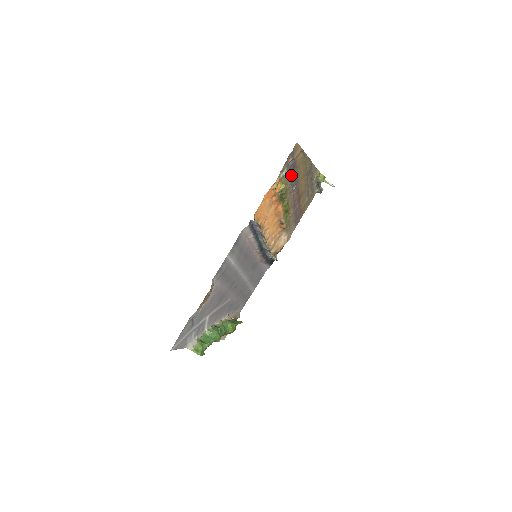
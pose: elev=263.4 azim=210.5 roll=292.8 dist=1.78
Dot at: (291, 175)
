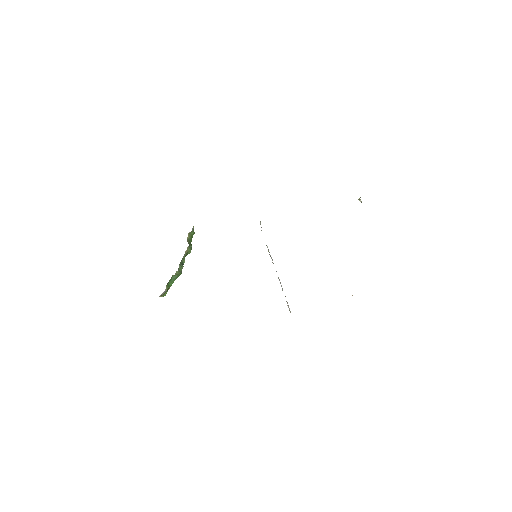
Dot at: occluded
